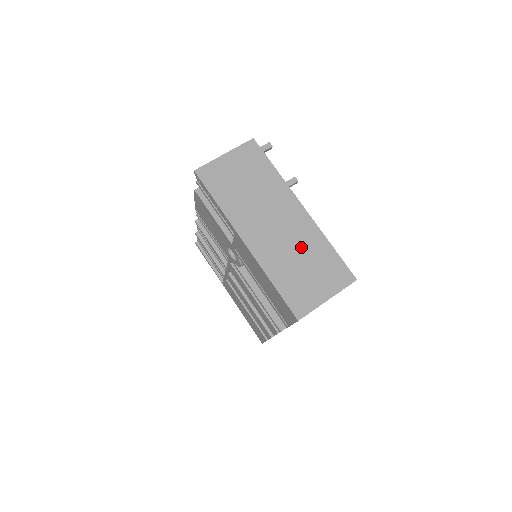
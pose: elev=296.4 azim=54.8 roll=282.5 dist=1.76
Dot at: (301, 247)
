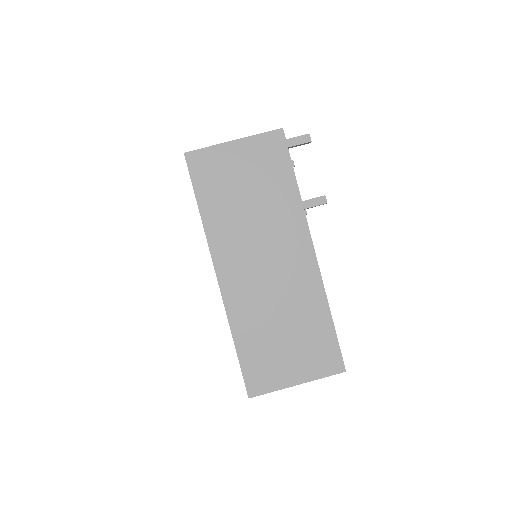
Dot at: (289, 305)
